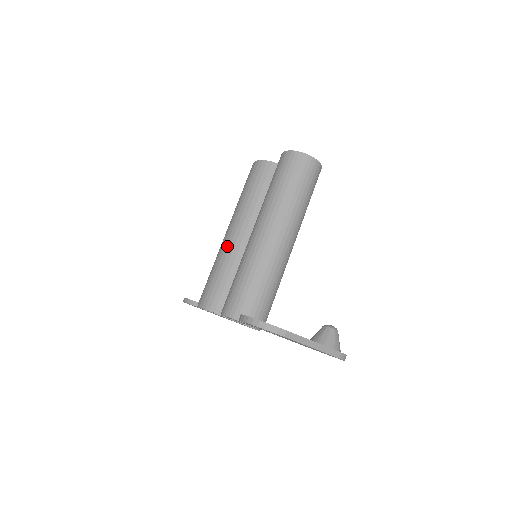
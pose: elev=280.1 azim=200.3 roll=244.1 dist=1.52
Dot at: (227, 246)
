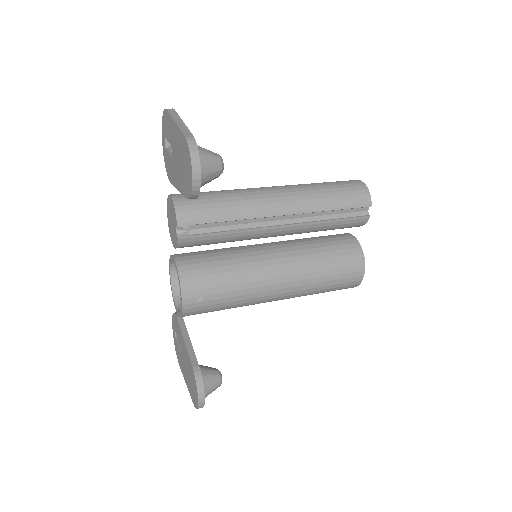
Dot at: occluded
